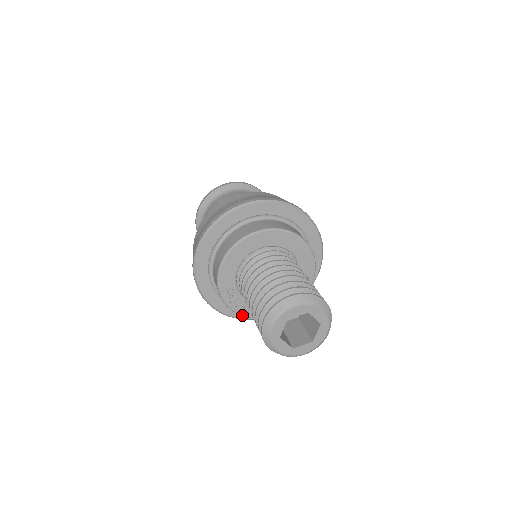
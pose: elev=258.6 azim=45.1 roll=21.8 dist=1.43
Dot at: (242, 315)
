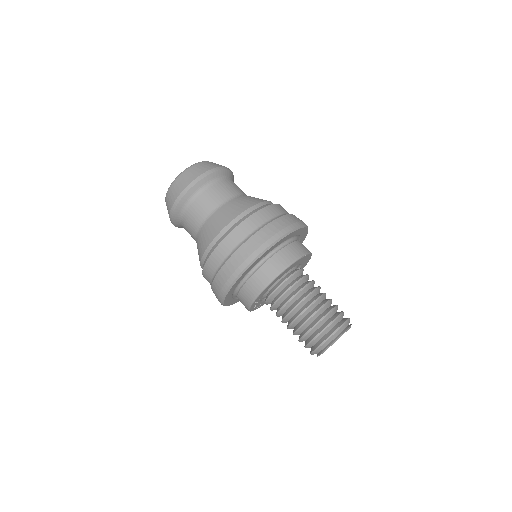
Dot at: occluded
